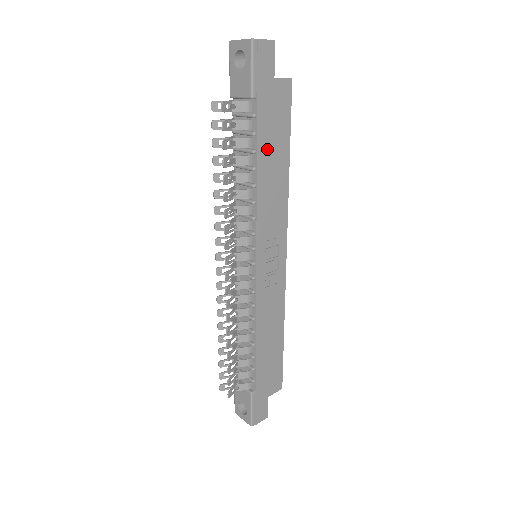
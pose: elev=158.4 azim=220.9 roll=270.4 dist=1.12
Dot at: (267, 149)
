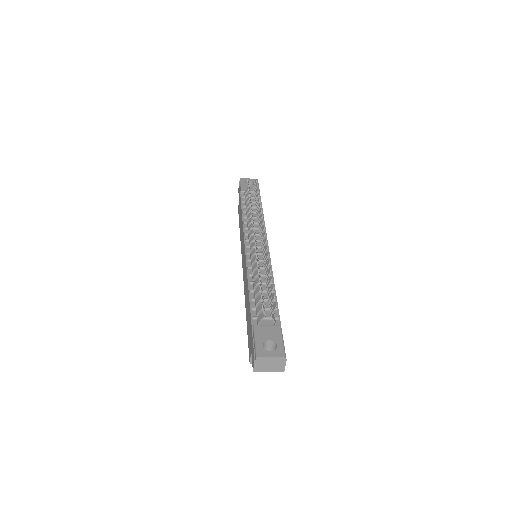
Dot at: occluded
